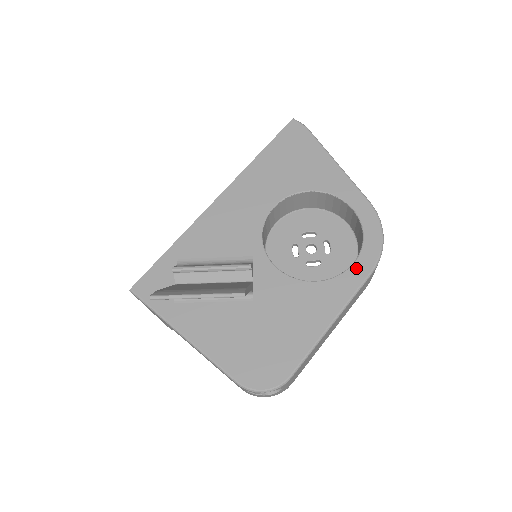
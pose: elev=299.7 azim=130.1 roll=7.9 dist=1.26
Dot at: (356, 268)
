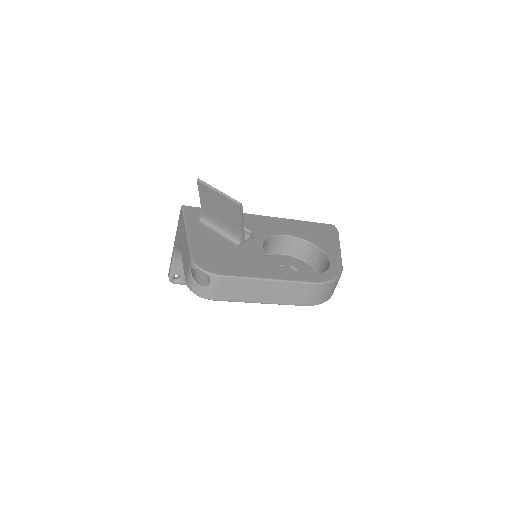
Dot at: (306, 276)
